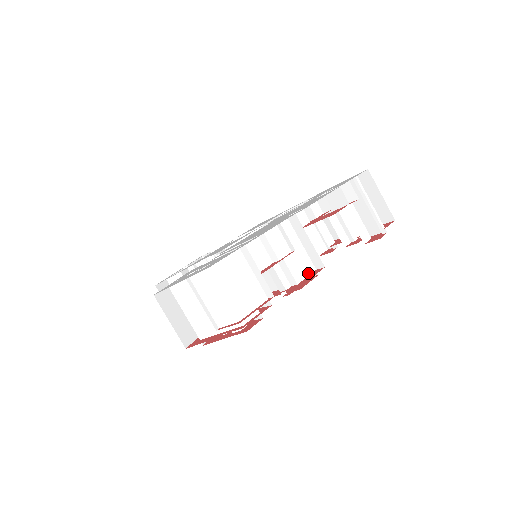
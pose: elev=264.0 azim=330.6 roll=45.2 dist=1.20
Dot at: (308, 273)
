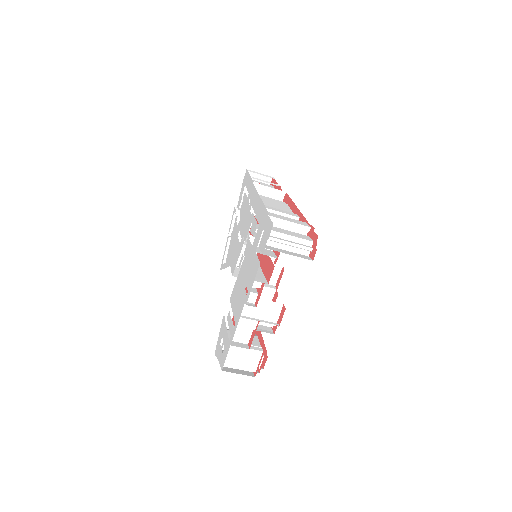
Dot at: (278, 314)
